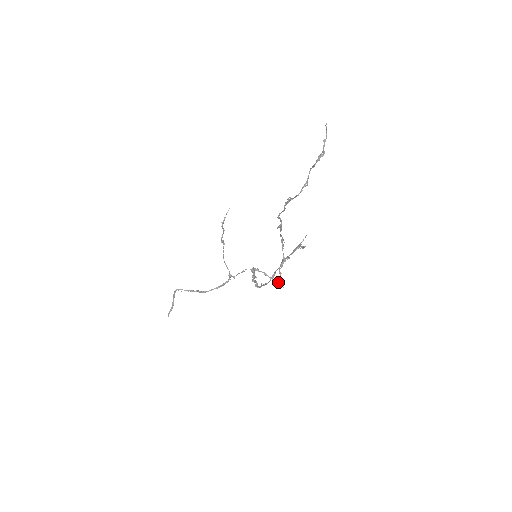
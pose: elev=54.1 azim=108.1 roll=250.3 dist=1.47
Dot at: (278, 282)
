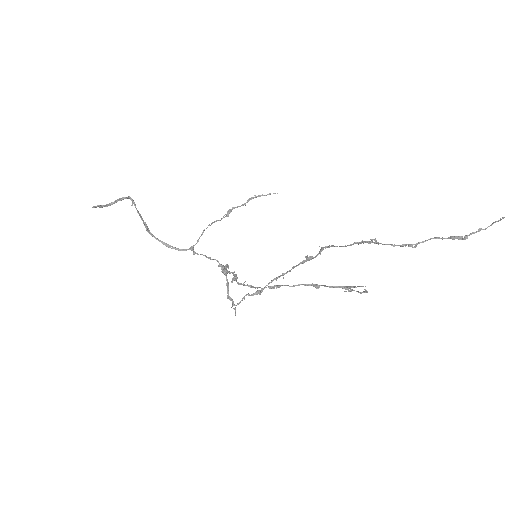
Dot at: (233, 304)
